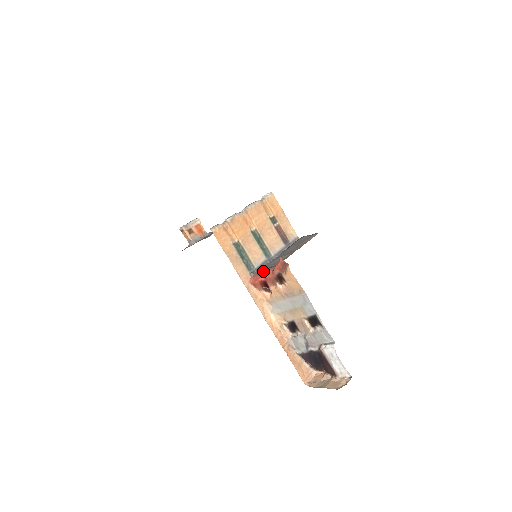
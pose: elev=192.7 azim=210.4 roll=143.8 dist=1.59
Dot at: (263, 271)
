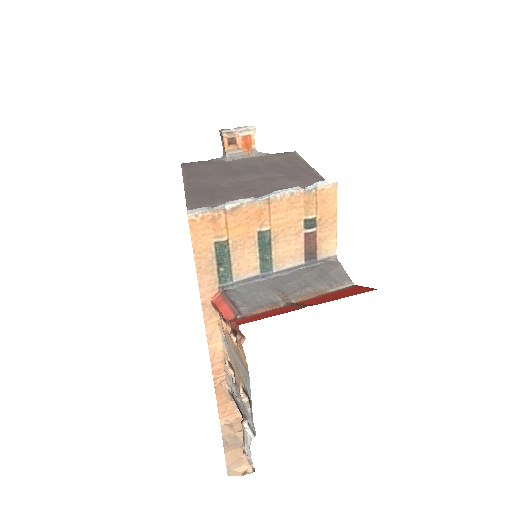
Dot at: (229, 303)
